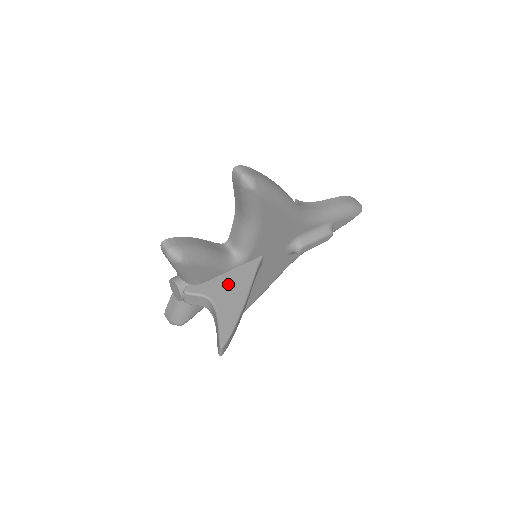
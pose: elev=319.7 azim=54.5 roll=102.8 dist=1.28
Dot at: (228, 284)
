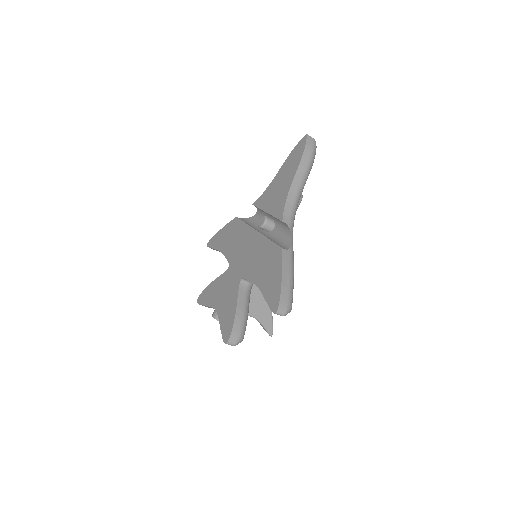
Dot at: (255, 299)
